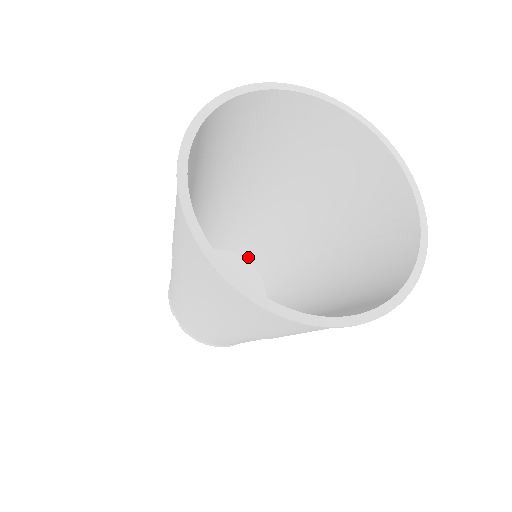
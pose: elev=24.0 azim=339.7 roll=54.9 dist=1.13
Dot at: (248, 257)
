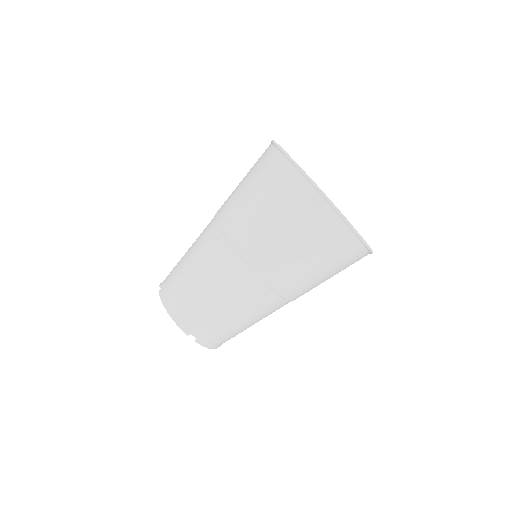
Dot at: occluded
